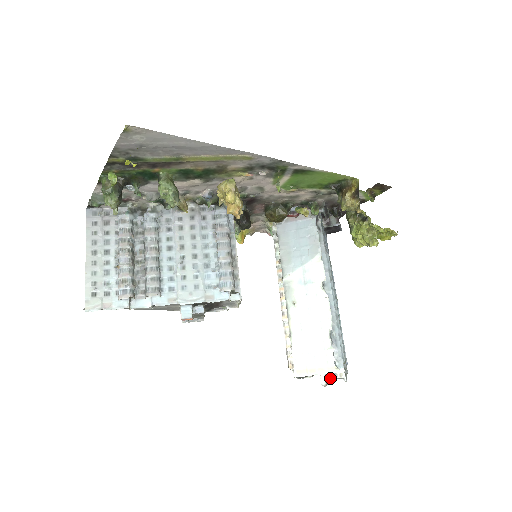
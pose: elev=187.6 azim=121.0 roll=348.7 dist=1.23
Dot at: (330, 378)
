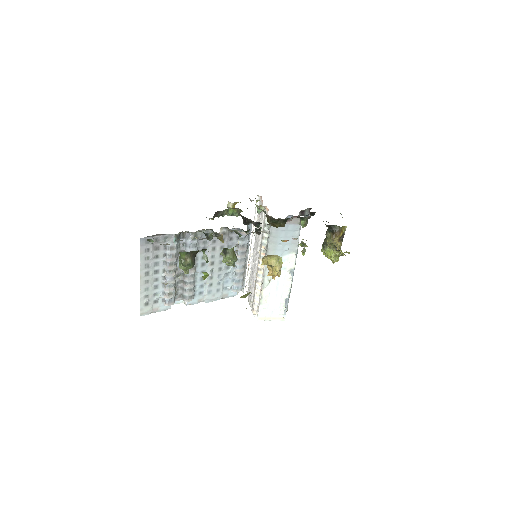
Dot at: occluded
